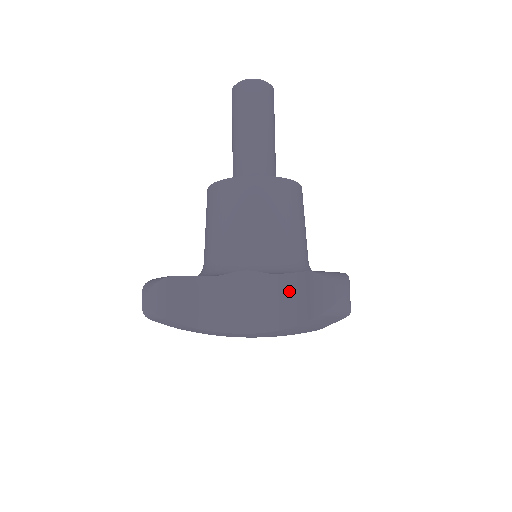
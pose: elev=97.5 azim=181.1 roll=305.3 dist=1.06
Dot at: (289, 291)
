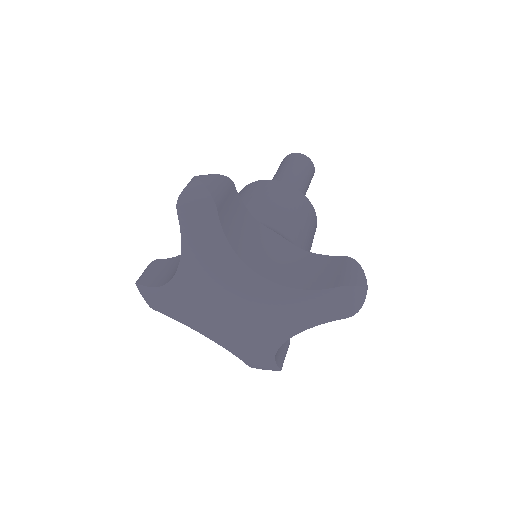
Dot at: occluded
